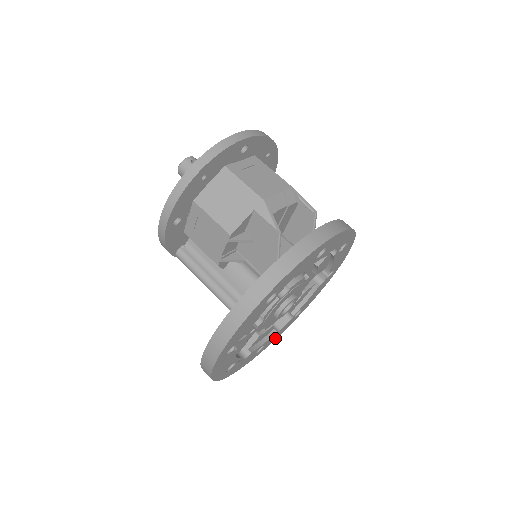
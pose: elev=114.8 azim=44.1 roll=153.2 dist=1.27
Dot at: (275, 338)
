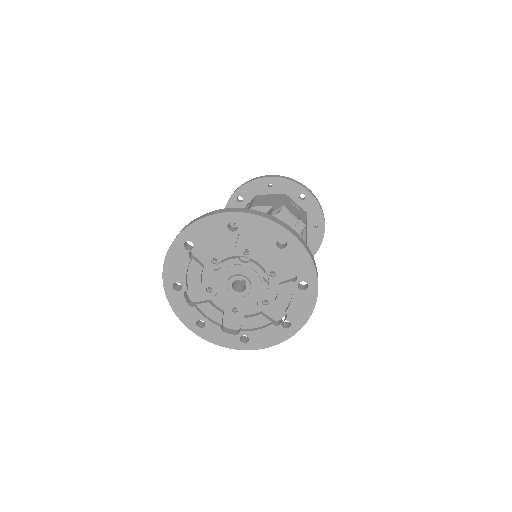
Dot at: (216, 341)
